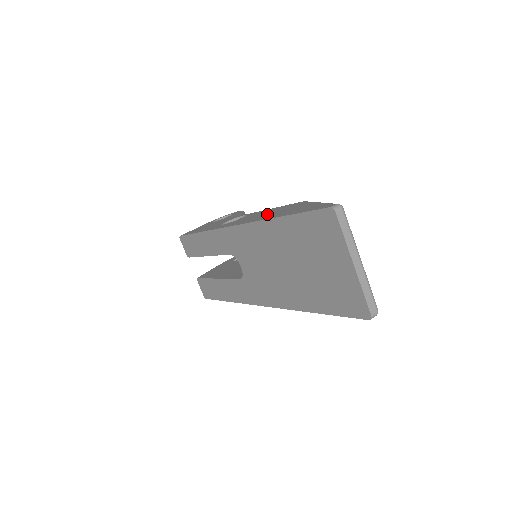
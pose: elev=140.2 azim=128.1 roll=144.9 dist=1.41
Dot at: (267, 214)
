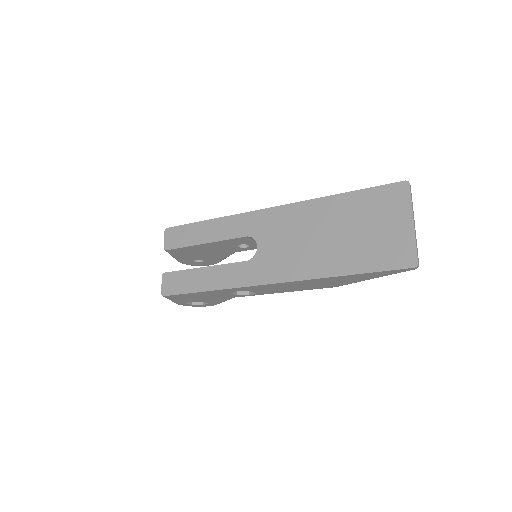
Dot at: occluded
